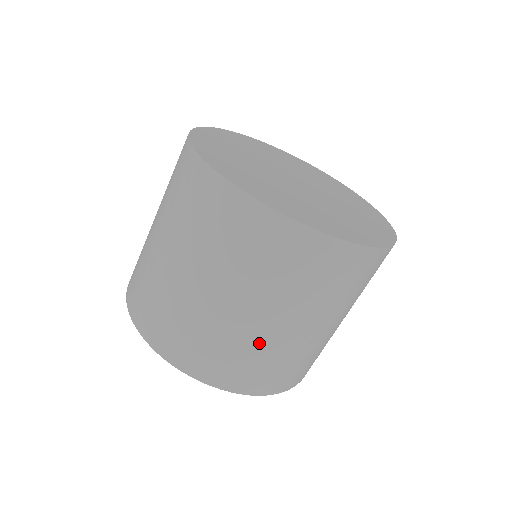
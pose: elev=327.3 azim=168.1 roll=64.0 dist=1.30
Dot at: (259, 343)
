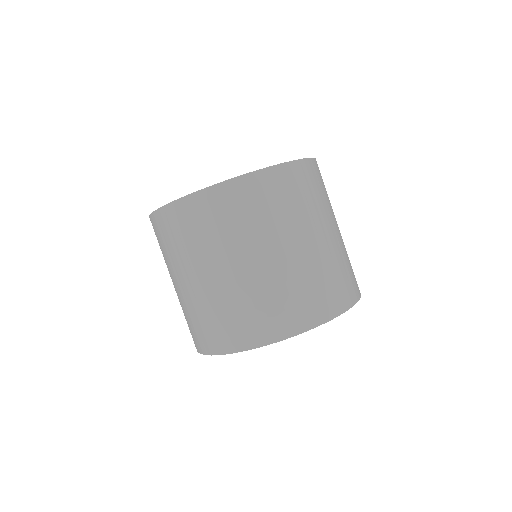
Dot at: (216, 299)
